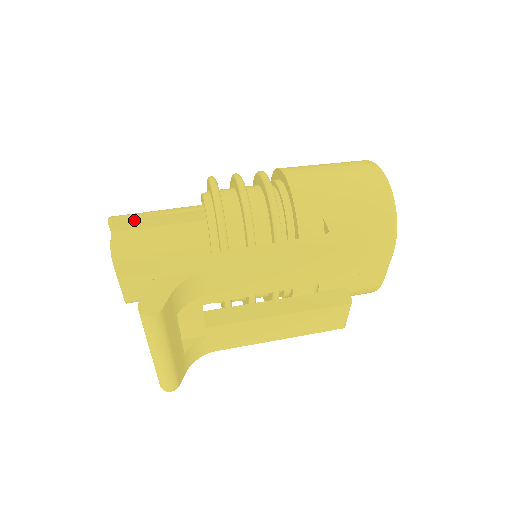
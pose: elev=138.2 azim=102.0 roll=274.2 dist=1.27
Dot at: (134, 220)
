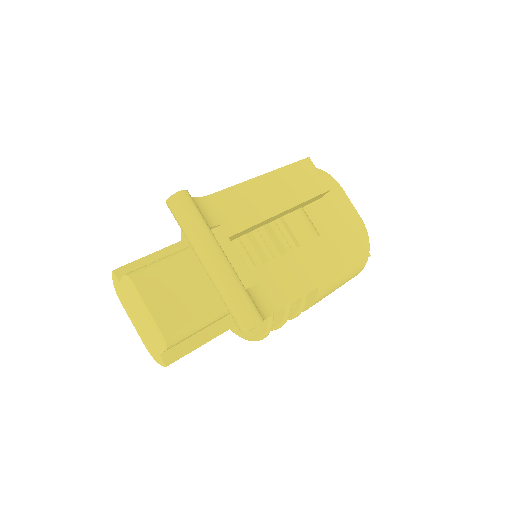
Dot at: (136, 263)
